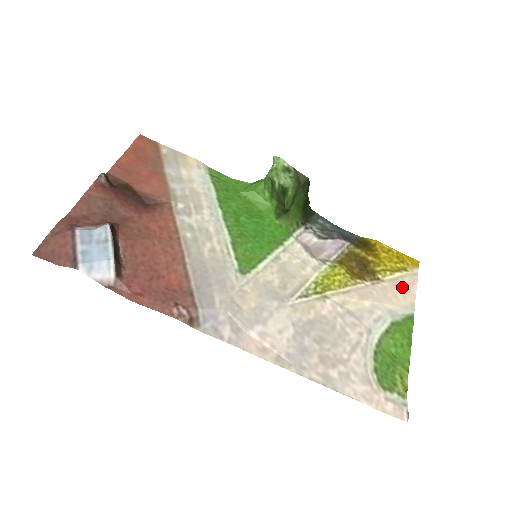
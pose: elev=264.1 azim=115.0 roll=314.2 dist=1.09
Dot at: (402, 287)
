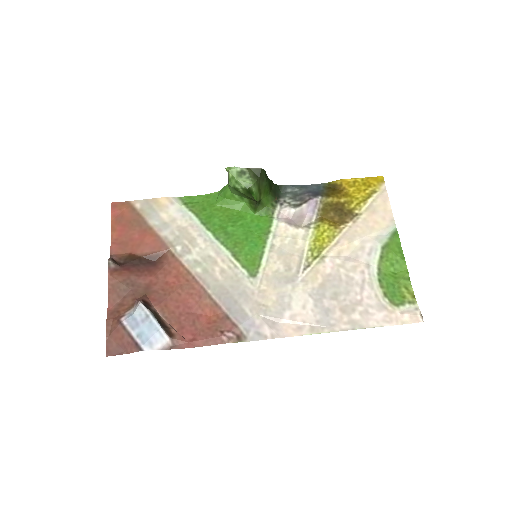
Dot at: (378, 210)
